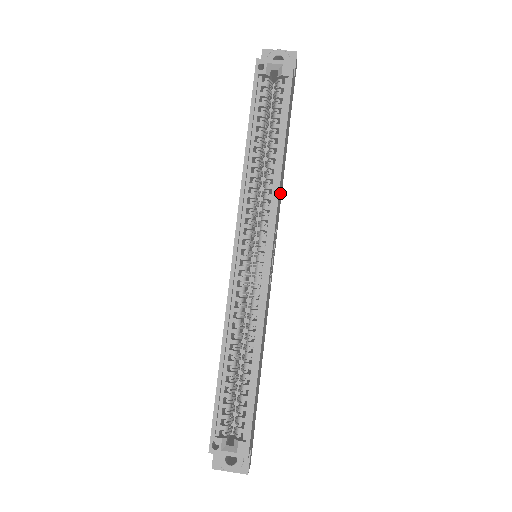
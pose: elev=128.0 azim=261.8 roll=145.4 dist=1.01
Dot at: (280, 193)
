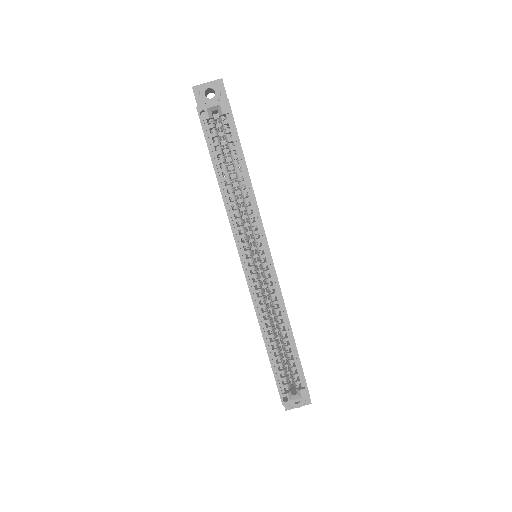
Dot at: occluded
